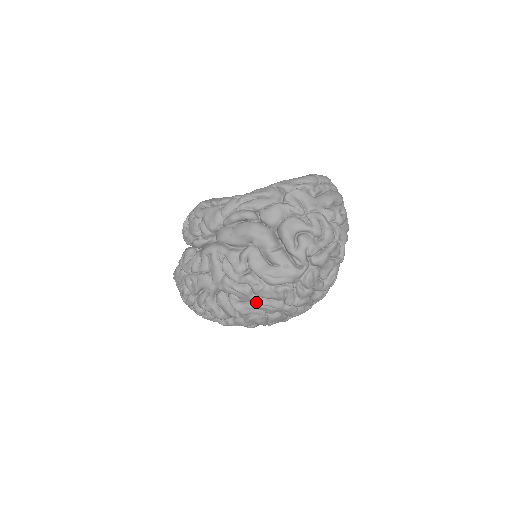
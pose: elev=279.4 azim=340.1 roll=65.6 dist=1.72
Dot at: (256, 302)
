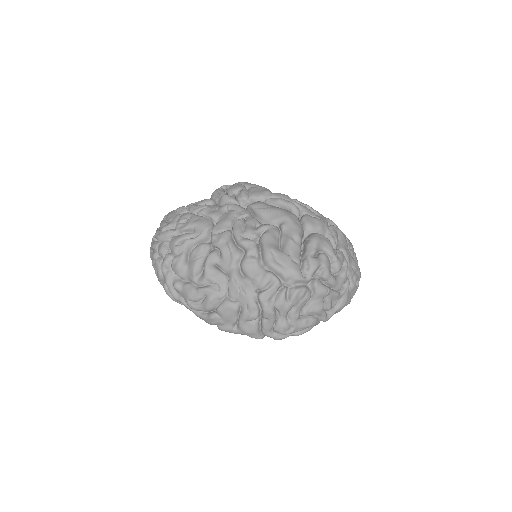
Dot at: (234, 273)
